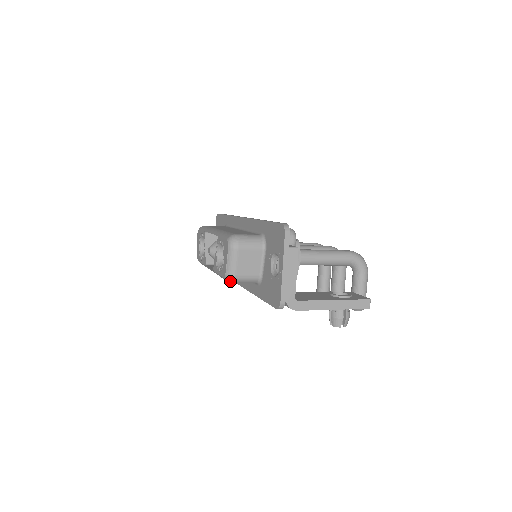
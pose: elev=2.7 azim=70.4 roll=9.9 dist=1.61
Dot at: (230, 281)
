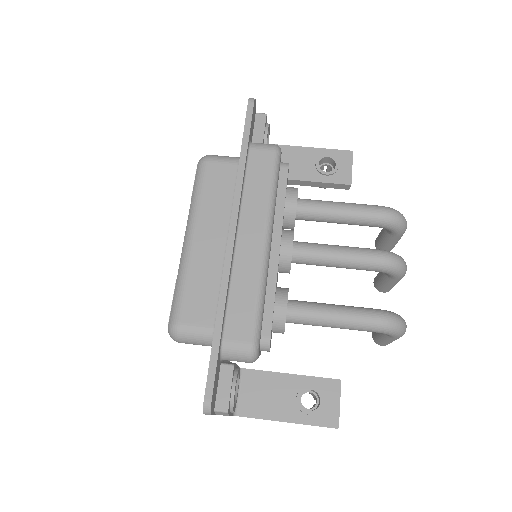
Dot at: occluded
